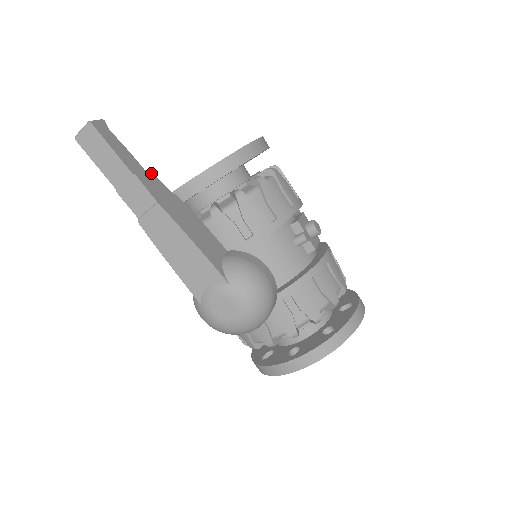
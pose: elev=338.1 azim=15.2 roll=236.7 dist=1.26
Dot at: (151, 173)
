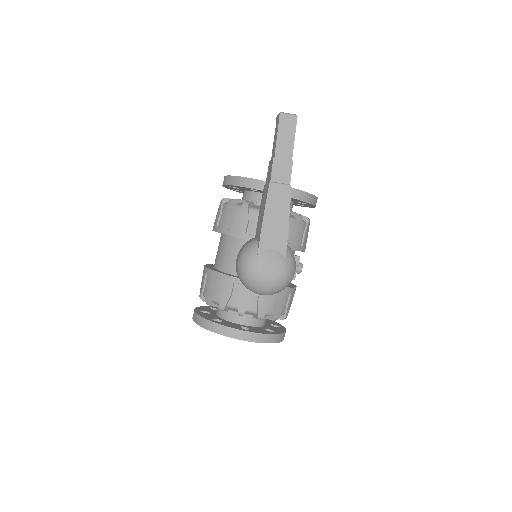
Dot at: occluded
